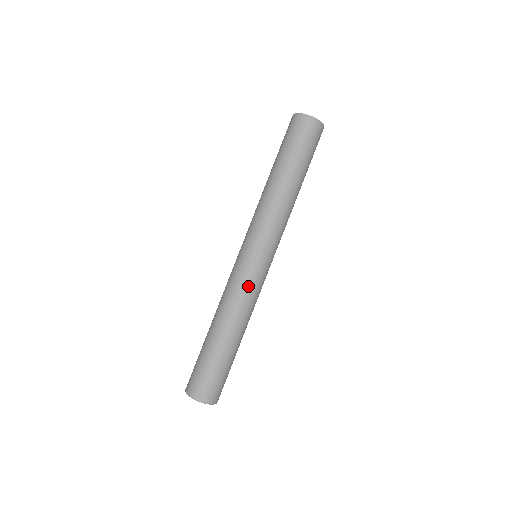
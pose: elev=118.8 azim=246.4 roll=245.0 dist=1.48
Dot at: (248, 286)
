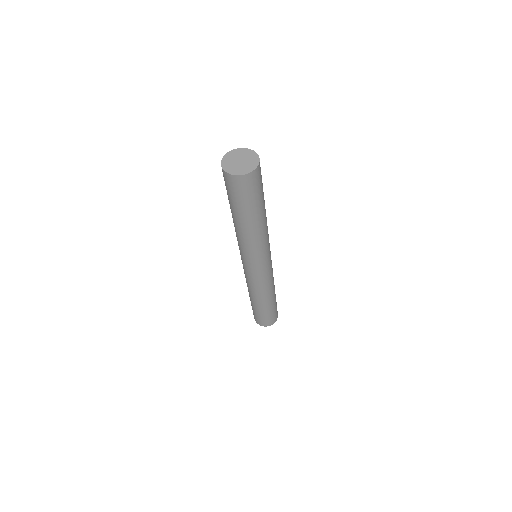
Dot at: (271, 276)
